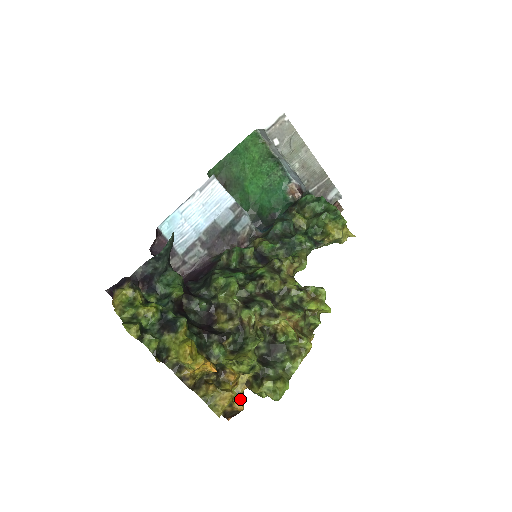
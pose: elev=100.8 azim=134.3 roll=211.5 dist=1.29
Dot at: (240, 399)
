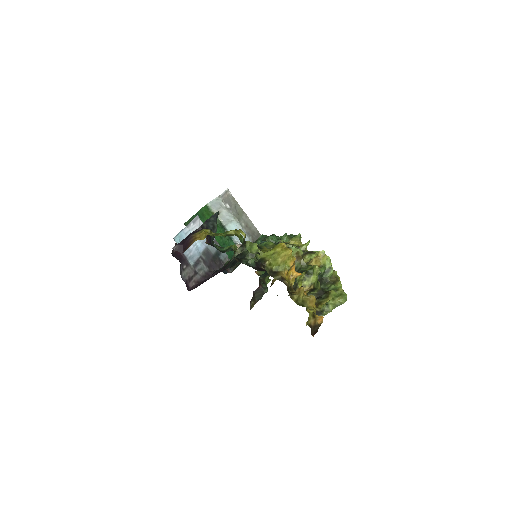
Dot at: occluded
